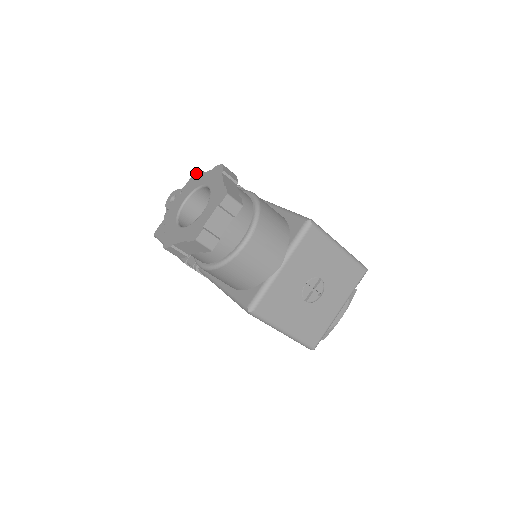
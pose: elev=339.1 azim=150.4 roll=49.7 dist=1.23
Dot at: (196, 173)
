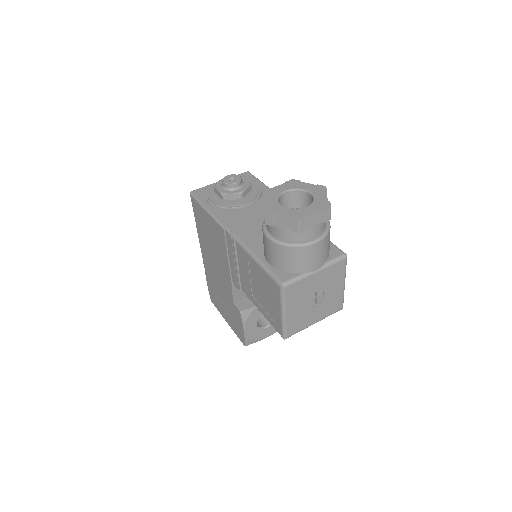
Dot at: (246, 172)
